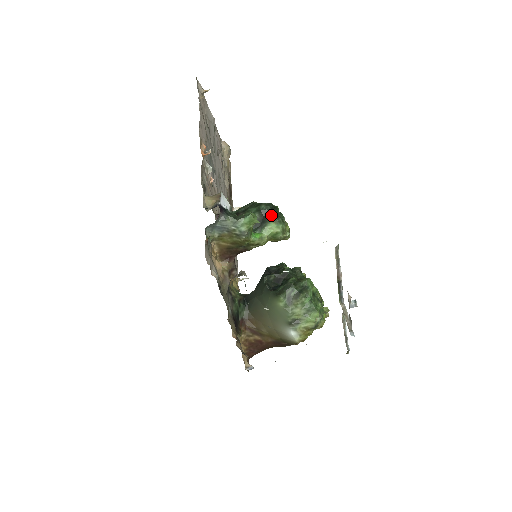
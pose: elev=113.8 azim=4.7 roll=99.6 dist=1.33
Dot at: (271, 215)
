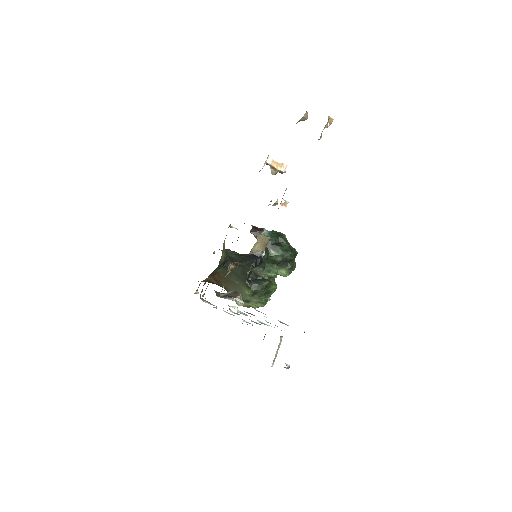
Dot at: (288, 264)
